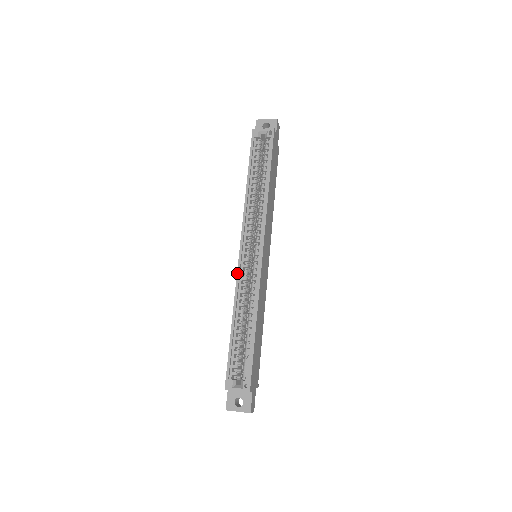
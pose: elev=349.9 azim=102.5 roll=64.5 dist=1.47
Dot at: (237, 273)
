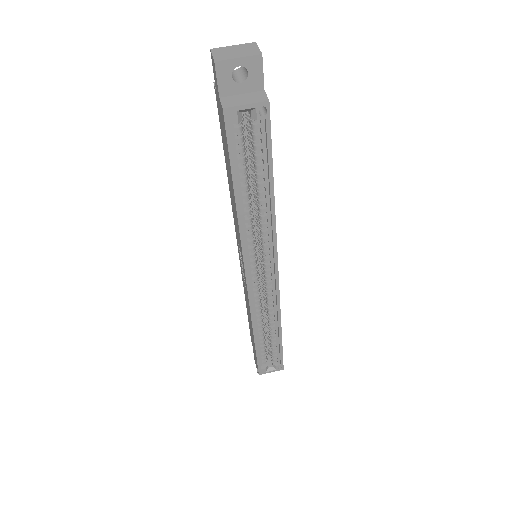
Dot at: (249, 304)
